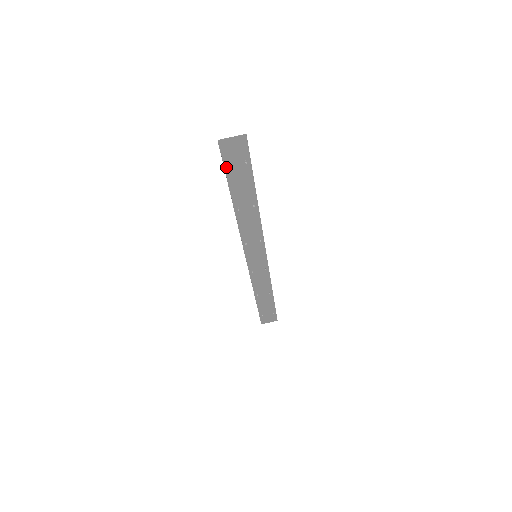
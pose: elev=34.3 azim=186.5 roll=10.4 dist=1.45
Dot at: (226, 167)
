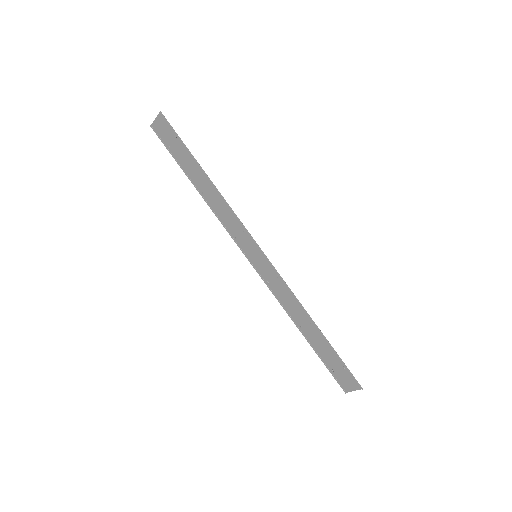
Dot at: (170, 149)
